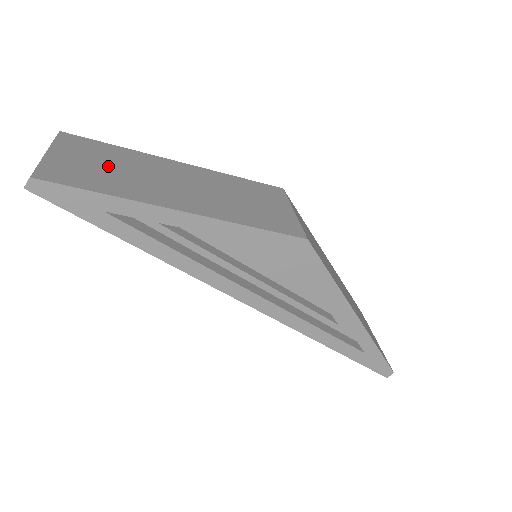
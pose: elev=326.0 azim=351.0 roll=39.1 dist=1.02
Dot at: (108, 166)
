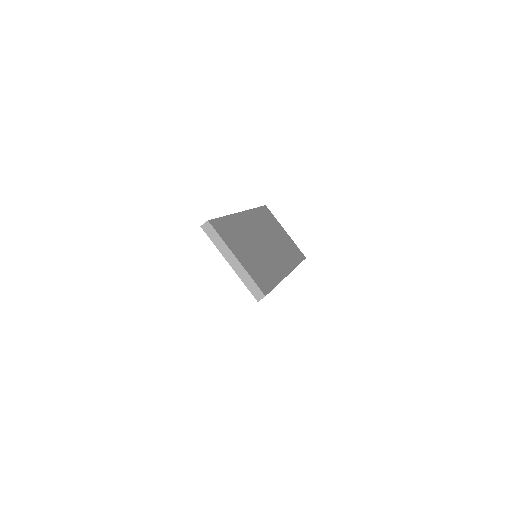
Dot at: (251, 250)
